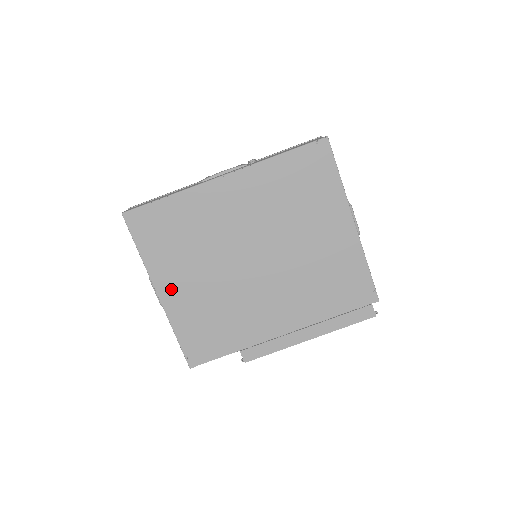
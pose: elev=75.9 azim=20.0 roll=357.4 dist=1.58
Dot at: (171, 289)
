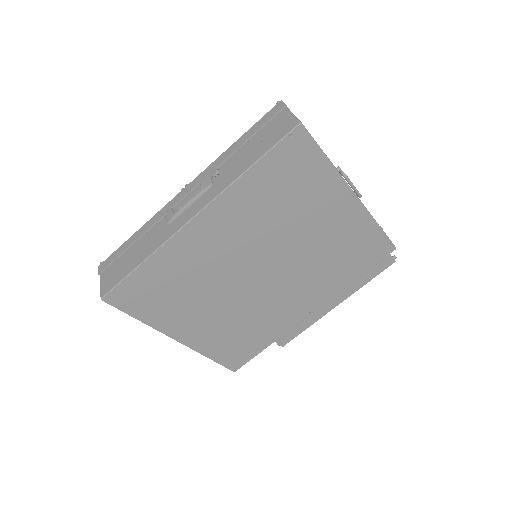
Dot at: (188, 331)
